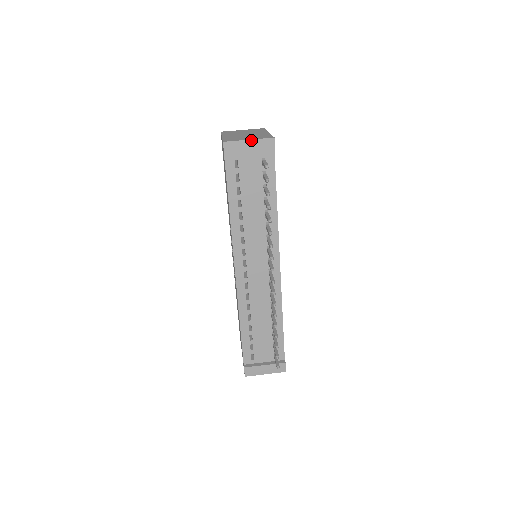
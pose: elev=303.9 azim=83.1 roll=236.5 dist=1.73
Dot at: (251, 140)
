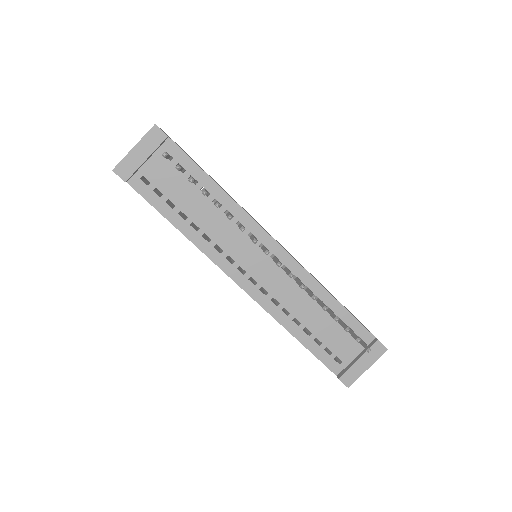
Dot at: (136, 146)
